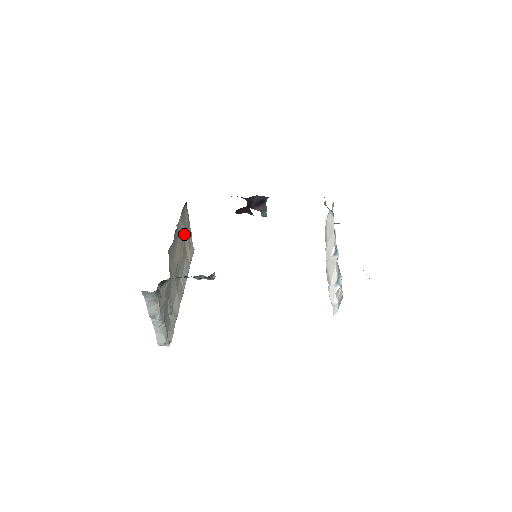
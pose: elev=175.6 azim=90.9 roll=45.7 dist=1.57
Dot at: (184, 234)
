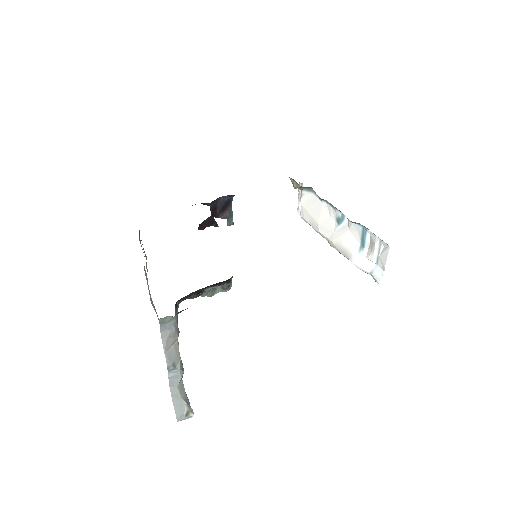
Dot at: (147, 271)
